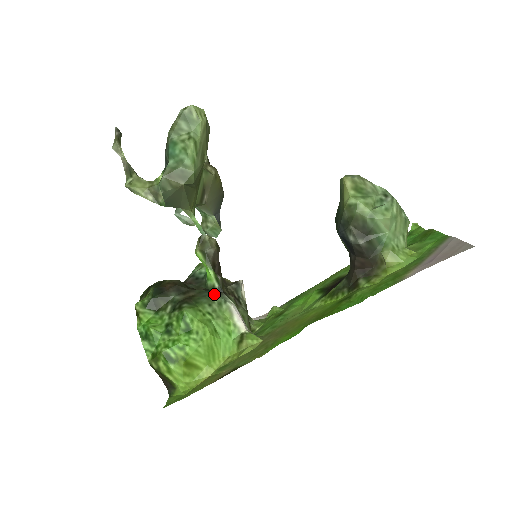
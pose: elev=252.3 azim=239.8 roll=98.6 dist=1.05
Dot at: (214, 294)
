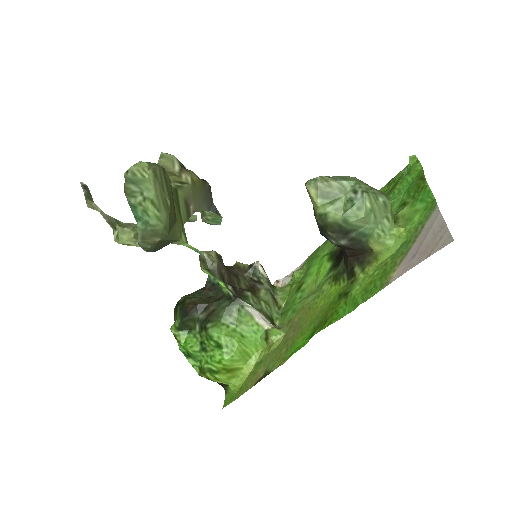
Dot at: (231, 303)
